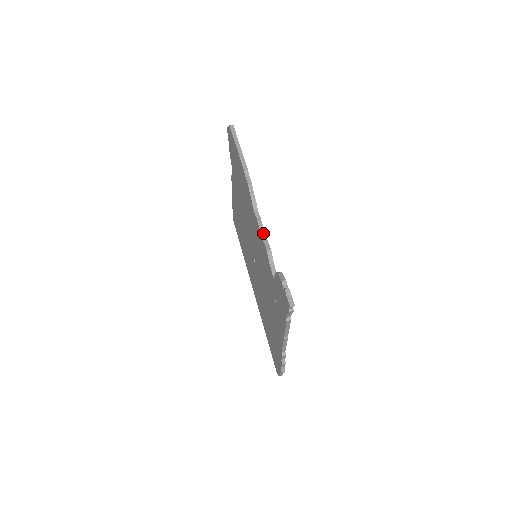
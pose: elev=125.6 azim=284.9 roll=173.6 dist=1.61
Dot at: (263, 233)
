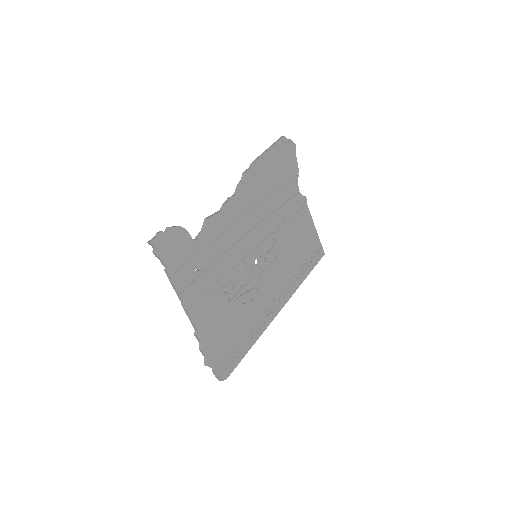
Dot at: (221, 210)
